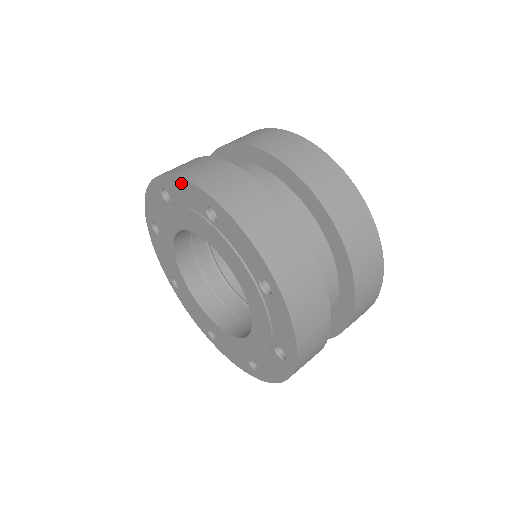
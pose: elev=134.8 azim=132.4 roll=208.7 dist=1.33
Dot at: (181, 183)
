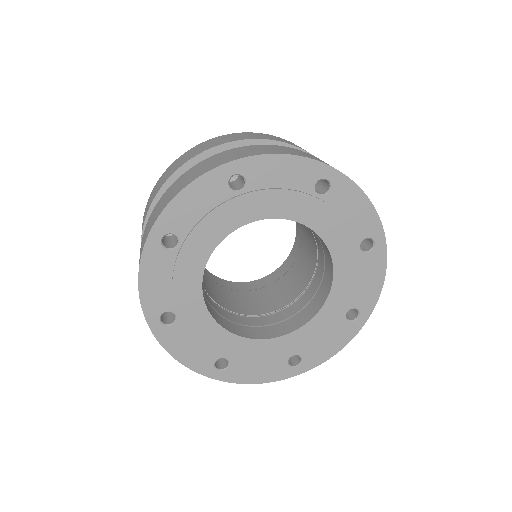
Dot at: (187, 194)
